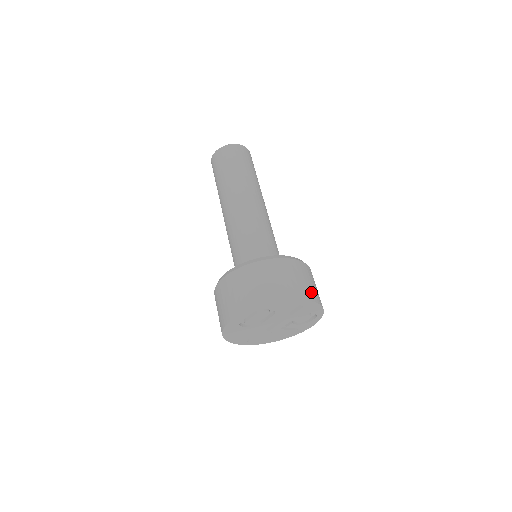
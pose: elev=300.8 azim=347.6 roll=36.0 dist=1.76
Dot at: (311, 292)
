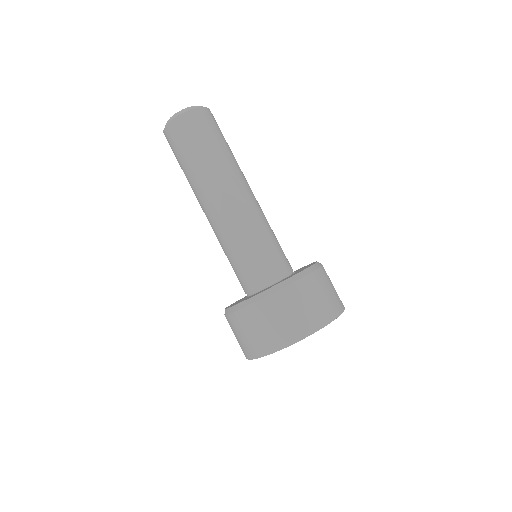
Dot at: (318, 316)
